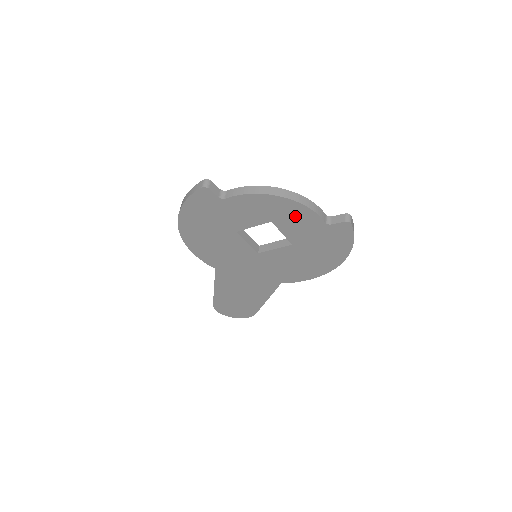
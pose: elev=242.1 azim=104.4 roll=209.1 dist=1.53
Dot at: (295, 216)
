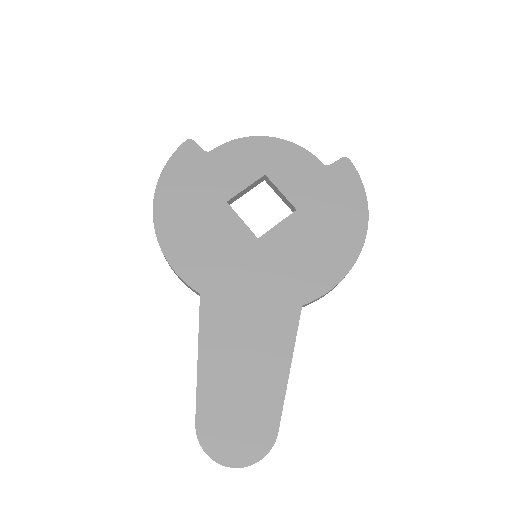
Dot at: (289, 161)
